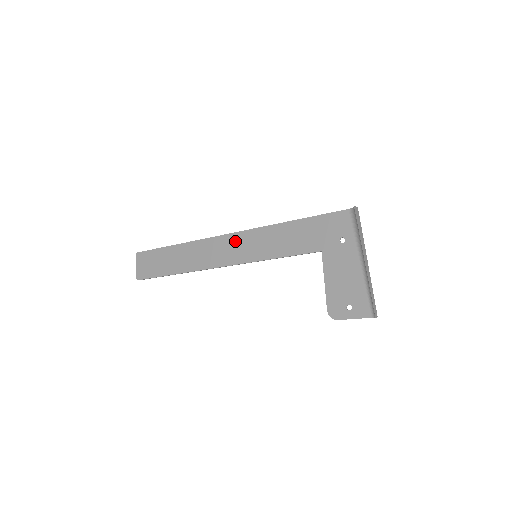
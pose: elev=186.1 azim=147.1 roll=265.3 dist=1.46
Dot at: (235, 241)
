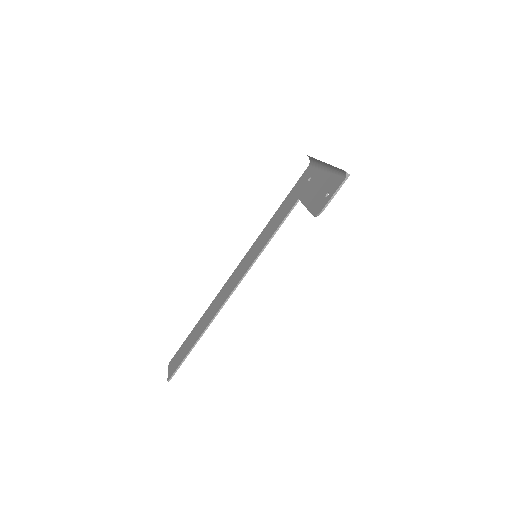
Dot at: (240, 266)
